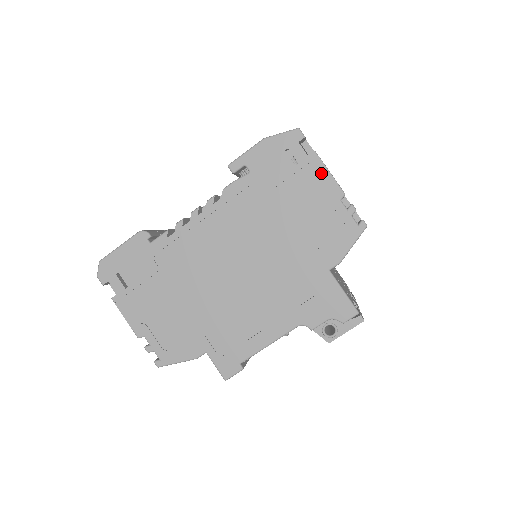
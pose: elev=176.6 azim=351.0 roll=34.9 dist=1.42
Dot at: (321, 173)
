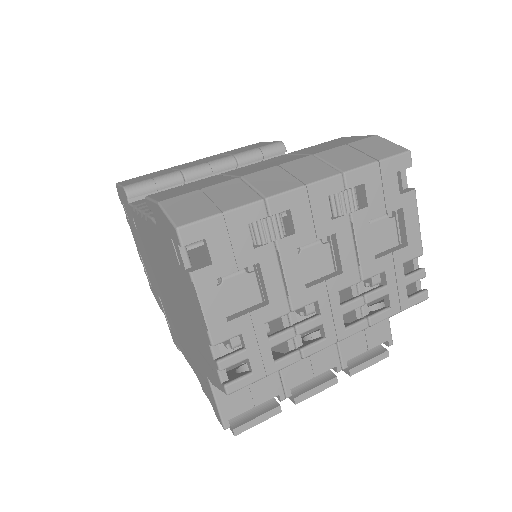
Dot at: (196, 300)
